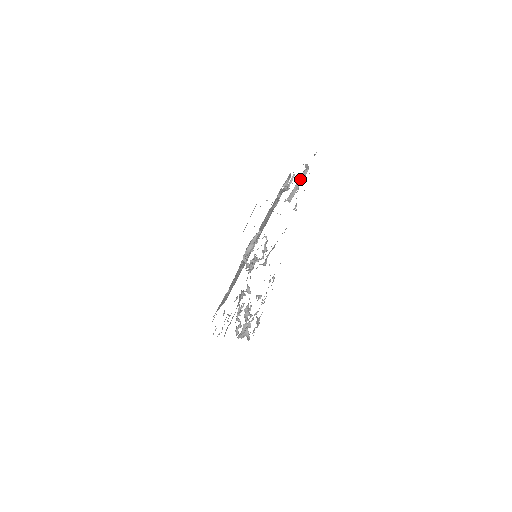
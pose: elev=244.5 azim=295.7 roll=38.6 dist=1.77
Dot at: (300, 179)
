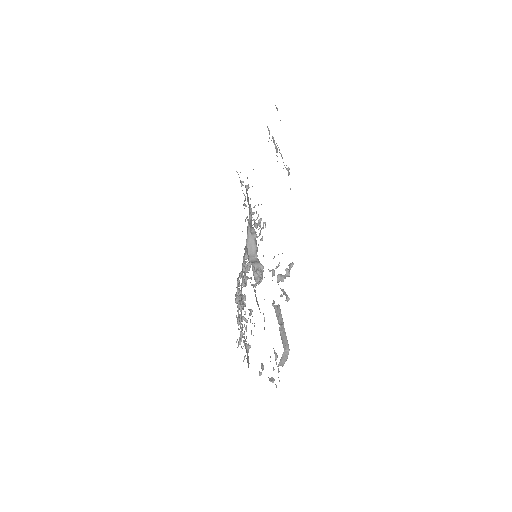
Dot at: occluded
